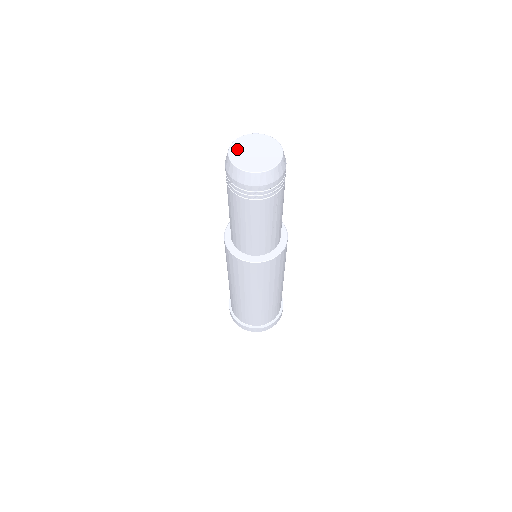
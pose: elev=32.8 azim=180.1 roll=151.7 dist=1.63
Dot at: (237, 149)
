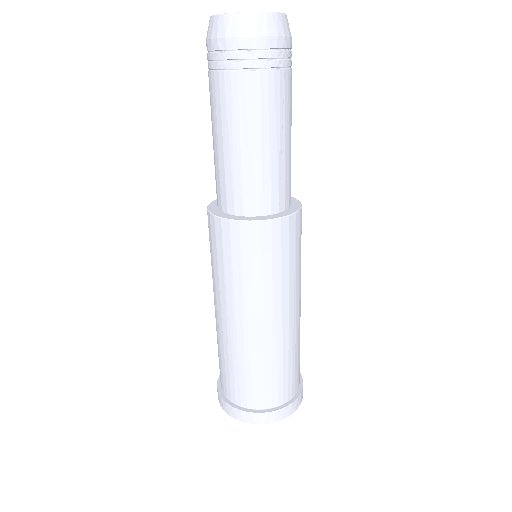
Dot at: occluded
